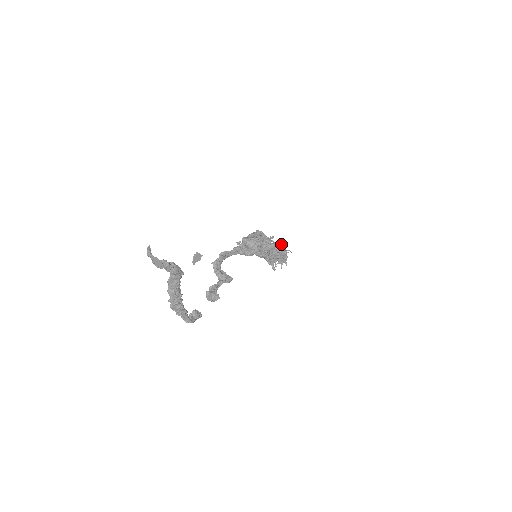
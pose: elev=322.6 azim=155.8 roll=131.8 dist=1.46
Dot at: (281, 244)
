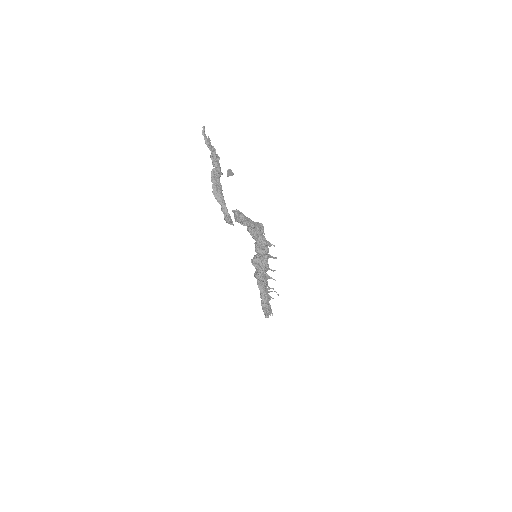
Dot at: (274, 258)
